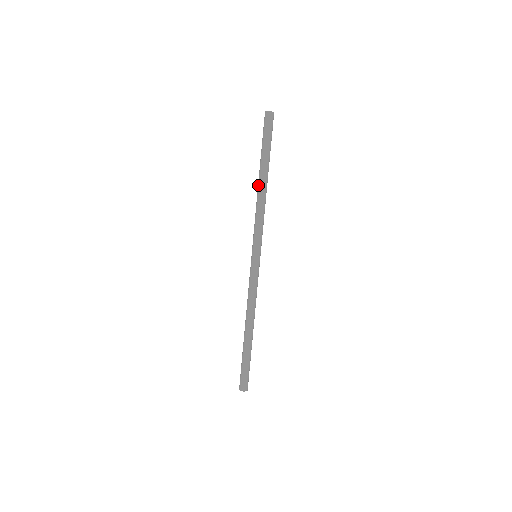
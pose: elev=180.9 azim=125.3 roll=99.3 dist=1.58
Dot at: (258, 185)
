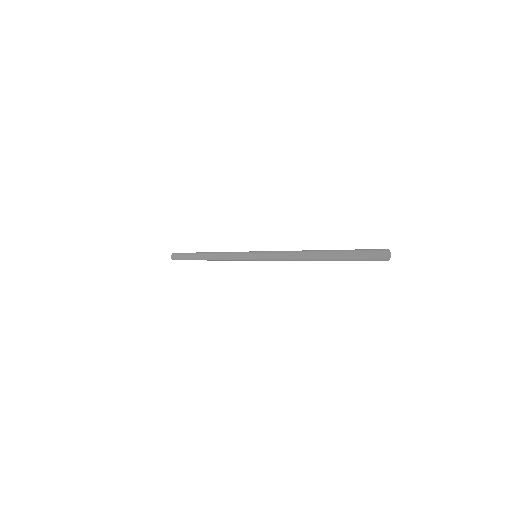
Dot at: (310, 259)
